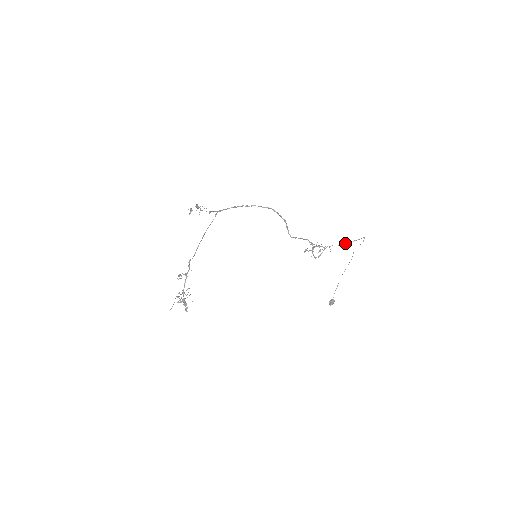
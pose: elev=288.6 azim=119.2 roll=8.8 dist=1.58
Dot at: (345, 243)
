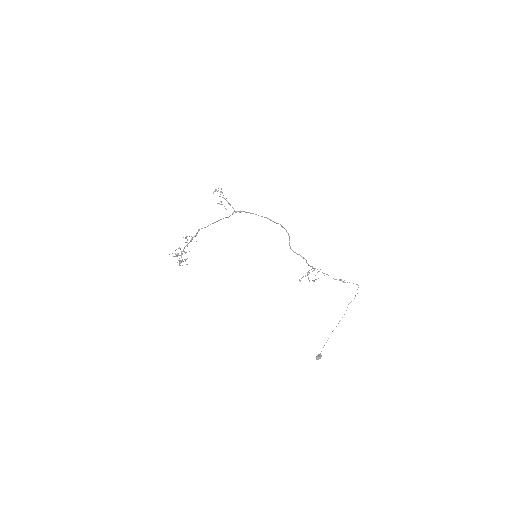
Dot at: (339, 279)
